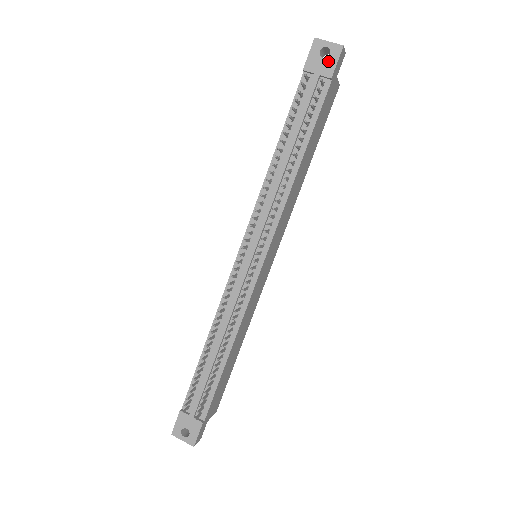
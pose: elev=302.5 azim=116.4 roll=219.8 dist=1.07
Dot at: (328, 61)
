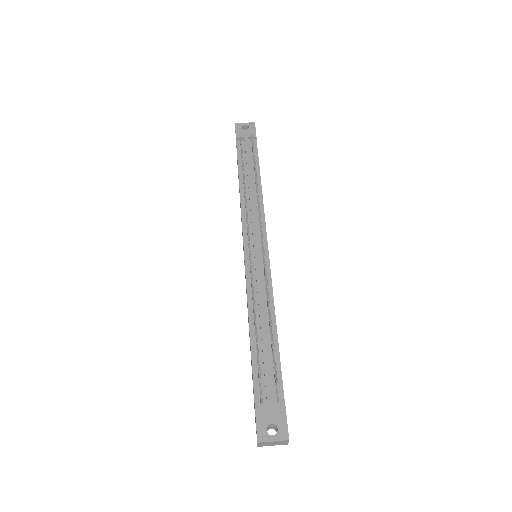
Dot at: (250, 130)
